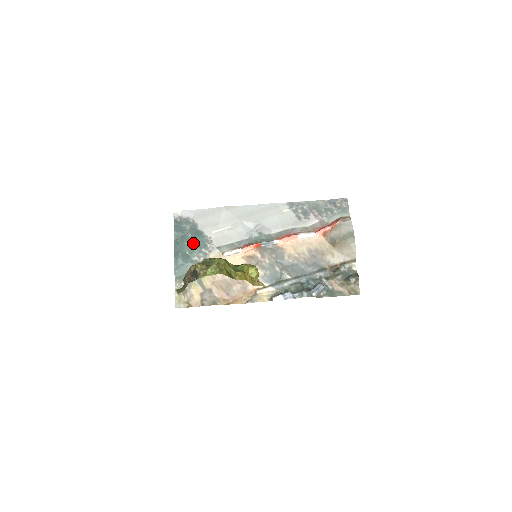
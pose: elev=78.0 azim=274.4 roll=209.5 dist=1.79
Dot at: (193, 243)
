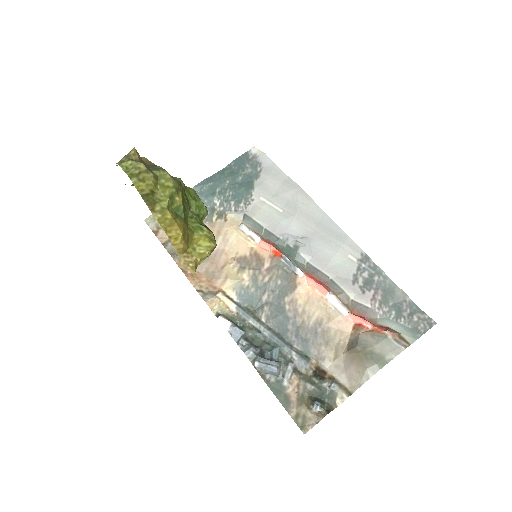
Dot at: (233, 187)
